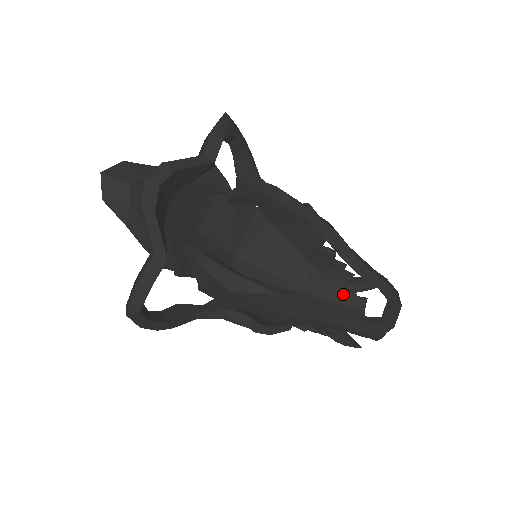
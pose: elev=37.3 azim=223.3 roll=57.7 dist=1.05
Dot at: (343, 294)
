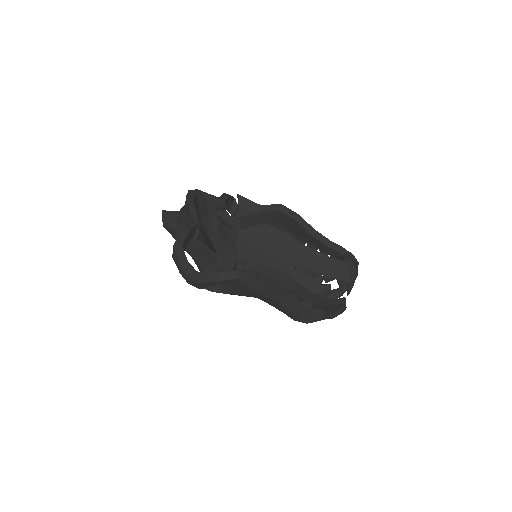
Dot at: (327, 300)
